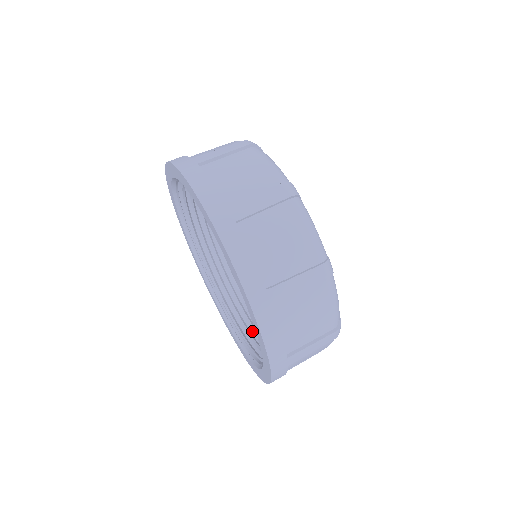
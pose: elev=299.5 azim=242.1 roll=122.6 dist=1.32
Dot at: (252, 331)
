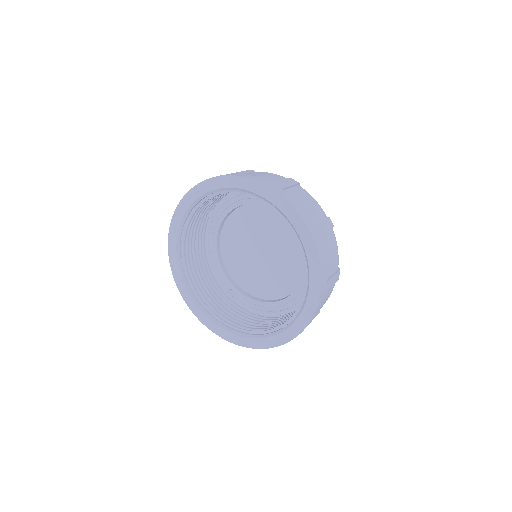
Dot at: (256, 328)
